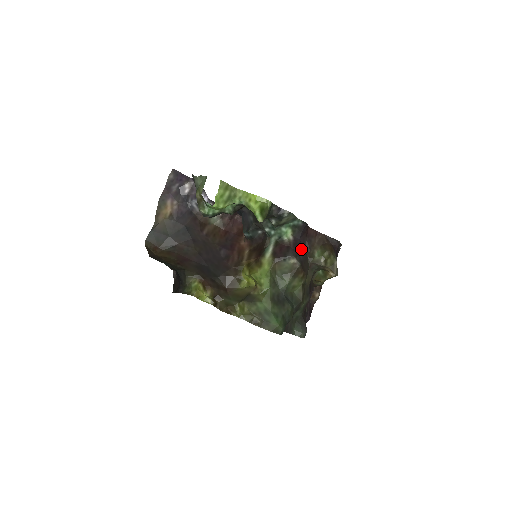
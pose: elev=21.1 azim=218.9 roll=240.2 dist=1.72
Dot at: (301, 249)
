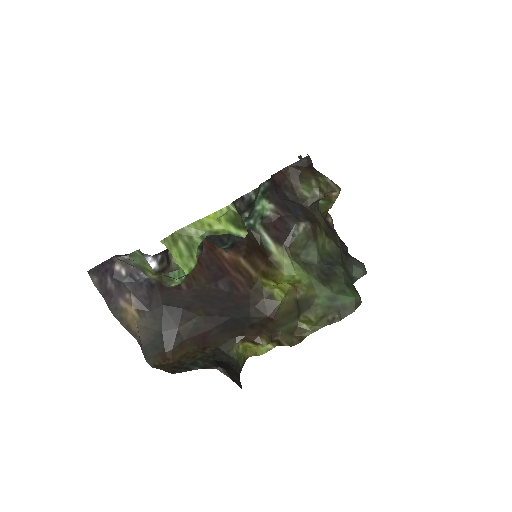
Dot at: (291, 206)
